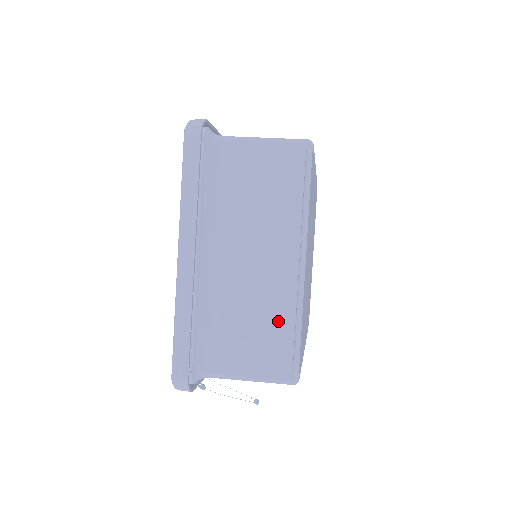
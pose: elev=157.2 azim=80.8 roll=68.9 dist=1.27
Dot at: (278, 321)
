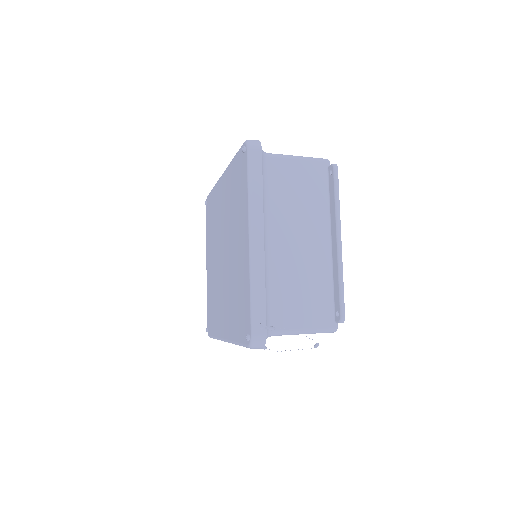
Dot at: (321, 285)
